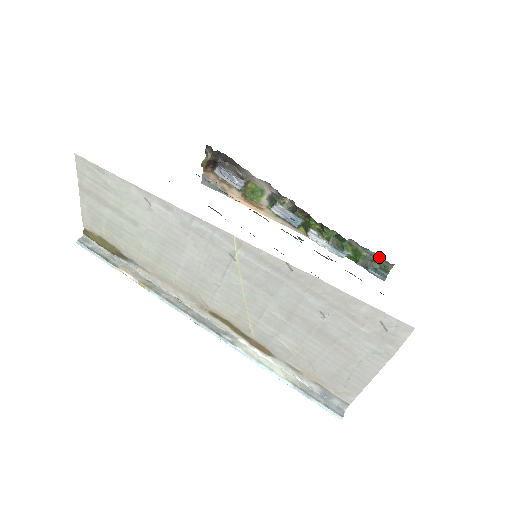
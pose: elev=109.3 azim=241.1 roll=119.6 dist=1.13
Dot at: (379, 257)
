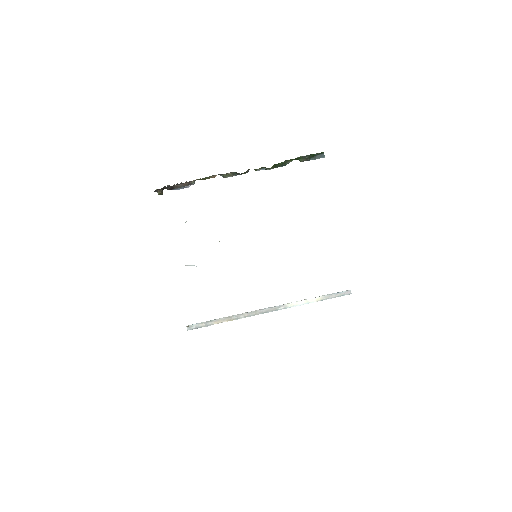
Dot at: occluded
